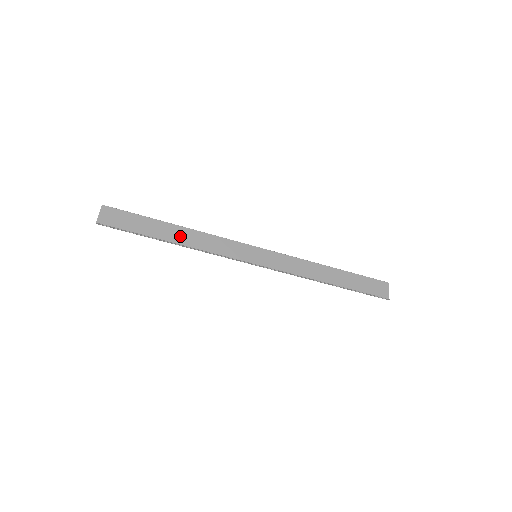
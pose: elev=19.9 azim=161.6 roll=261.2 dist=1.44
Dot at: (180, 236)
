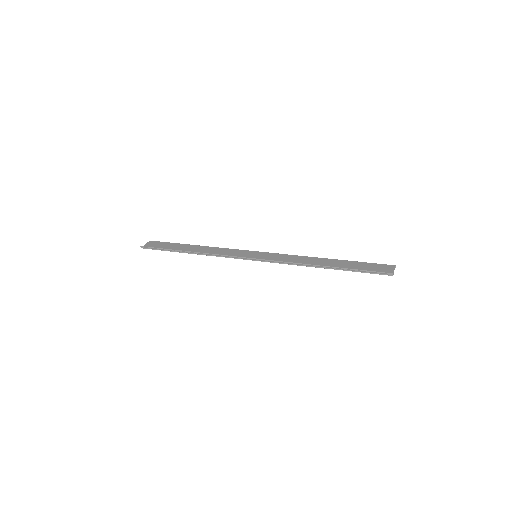
Dot at: (197, 250)
